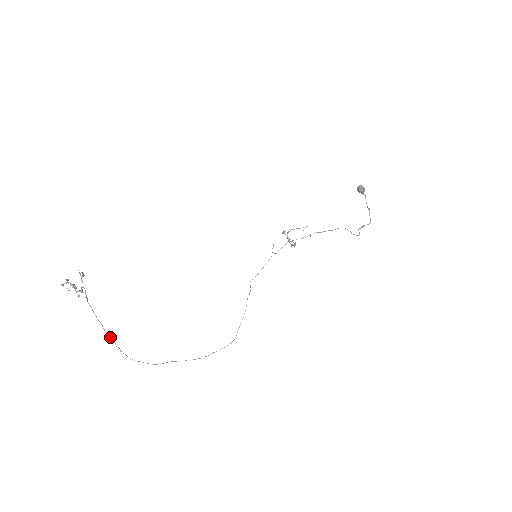
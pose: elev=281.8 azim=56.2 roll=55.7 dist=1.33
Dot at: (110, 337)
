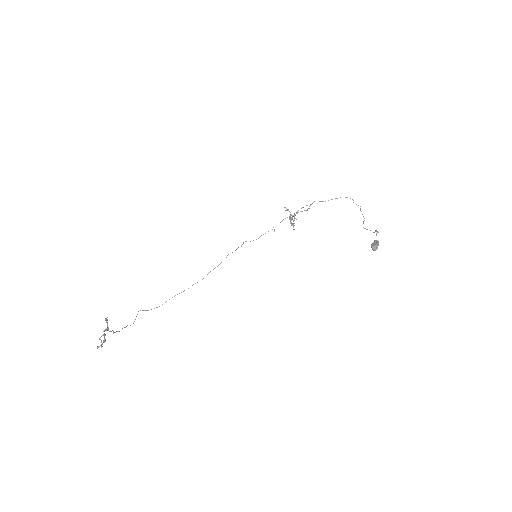
Dot at: (130, 325)
